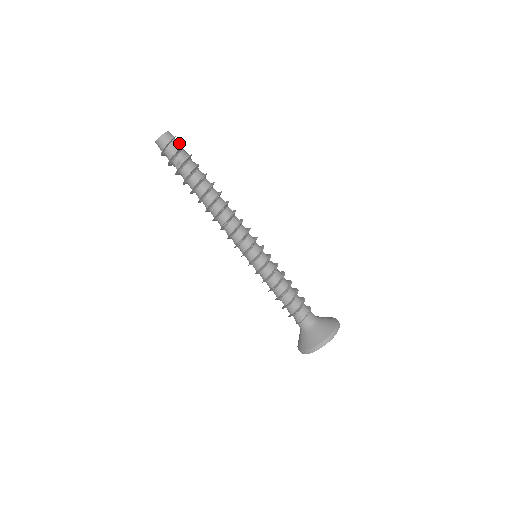
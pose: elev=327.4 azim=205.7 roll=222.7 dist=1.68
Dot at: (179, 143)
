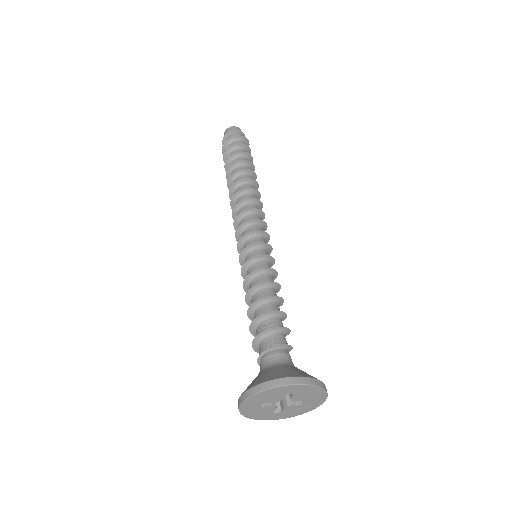
Dot at: occluded
